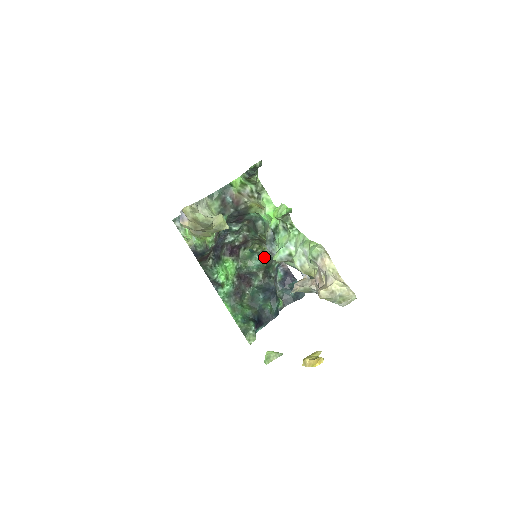
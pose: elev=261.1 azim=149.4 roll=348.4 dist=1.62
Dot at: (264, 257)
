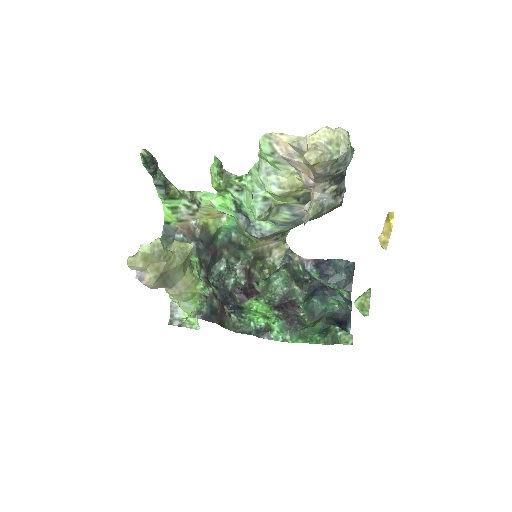
Dot at: (280, 270)
